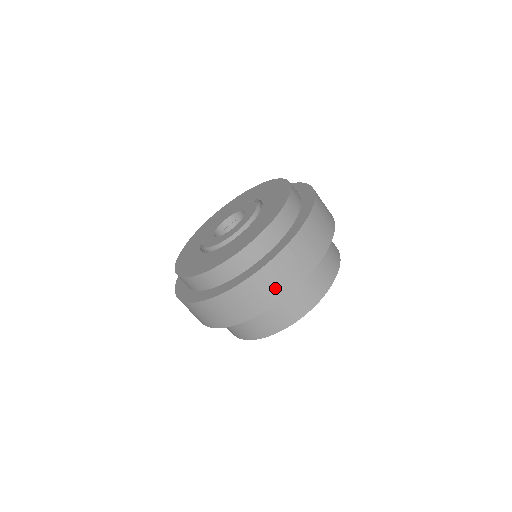
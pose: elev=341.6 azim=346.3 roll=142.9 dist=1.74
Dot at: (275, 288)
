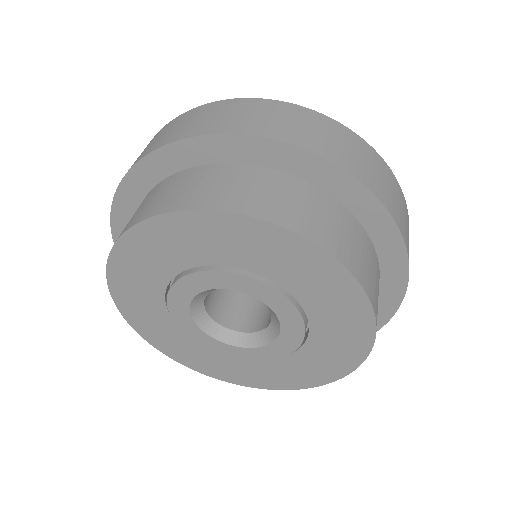
Dot at: (372, 175)
